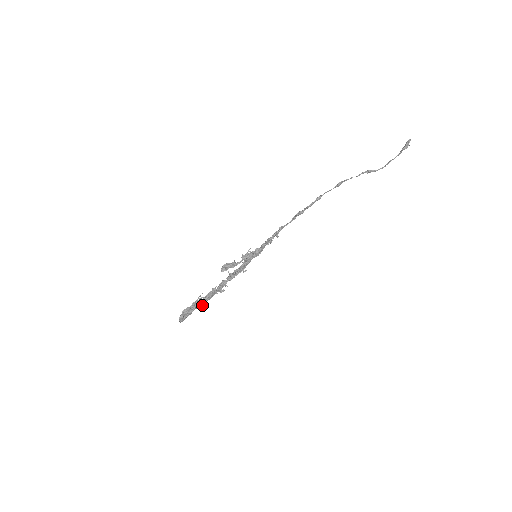
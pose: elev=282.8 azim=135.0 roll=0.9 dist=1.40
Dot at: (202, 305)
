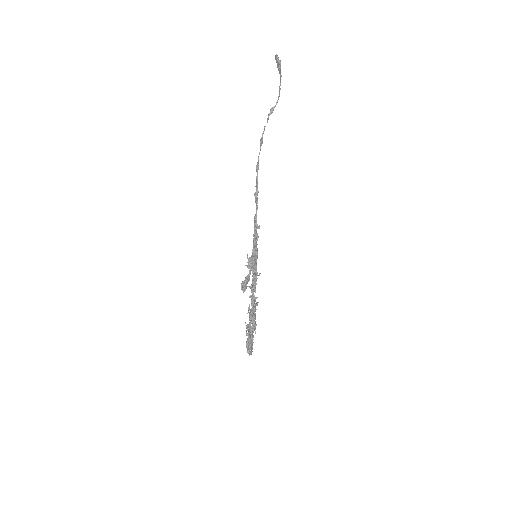
Dot at: (254, 329)
